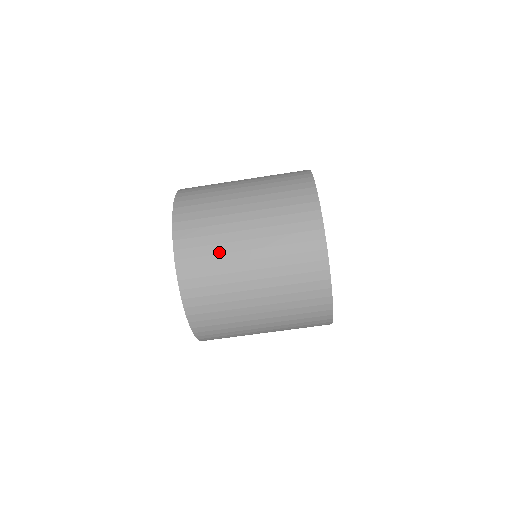
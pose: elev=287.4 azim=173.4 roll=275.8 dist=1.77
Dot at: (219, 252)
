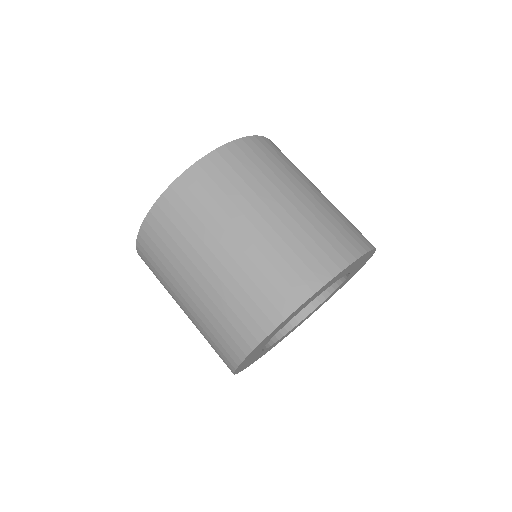
Dot at: (168, 268)
